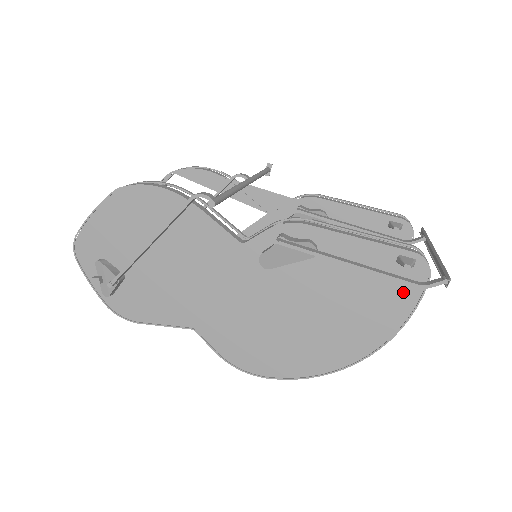
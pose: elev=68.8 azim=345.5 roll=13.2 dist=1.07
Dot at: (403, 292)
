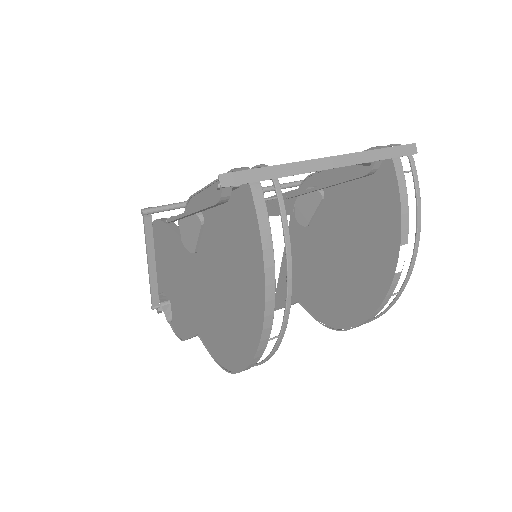
Dot at: (248, 221)
